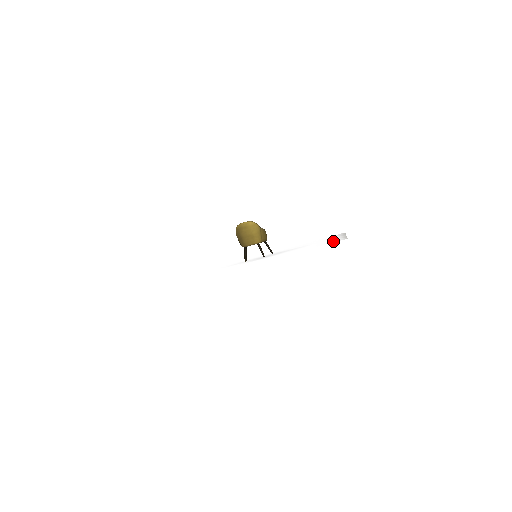
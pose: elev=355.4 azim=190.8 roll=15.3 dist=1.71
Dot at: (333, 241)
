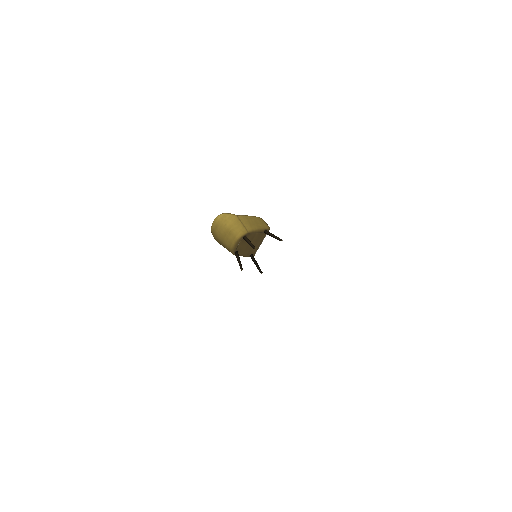
Dot at: occluded
